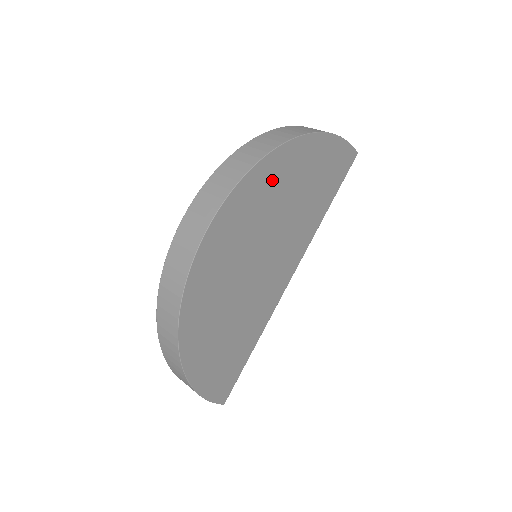
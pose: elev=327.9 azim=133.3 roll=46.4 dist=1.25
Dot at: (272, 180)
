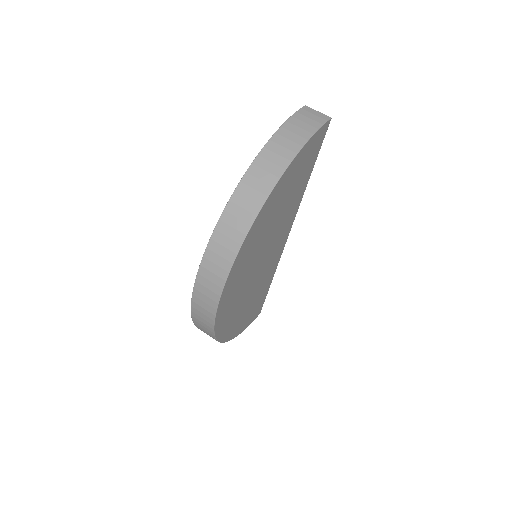
Dot at: (255, 237)
